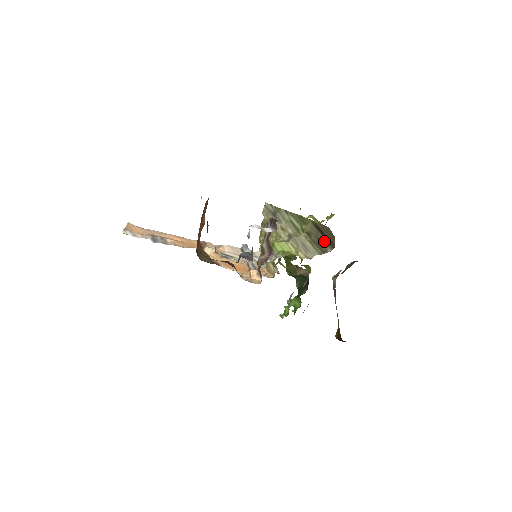
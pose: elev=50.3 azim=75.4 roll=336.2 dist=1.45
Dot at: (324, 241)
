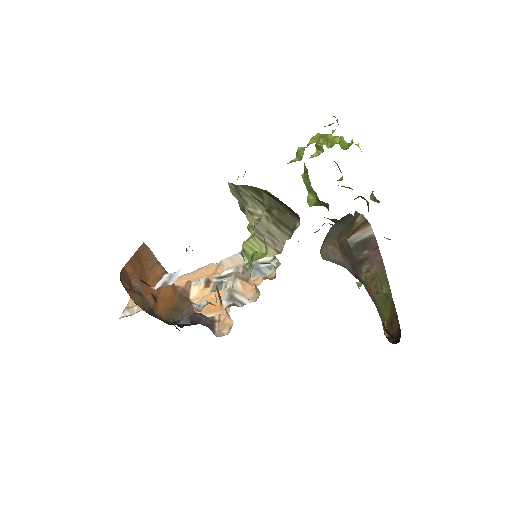
Dot at: (287, 212)
